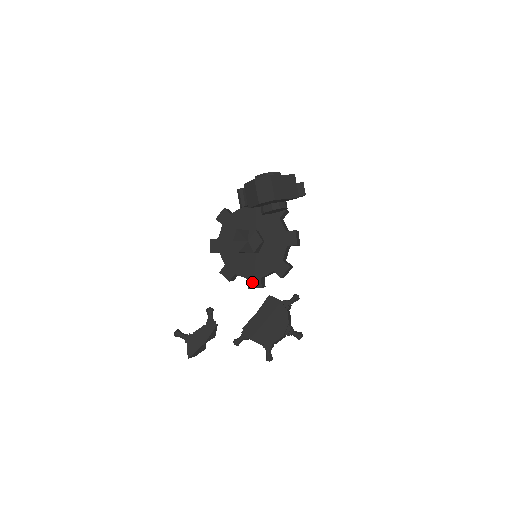
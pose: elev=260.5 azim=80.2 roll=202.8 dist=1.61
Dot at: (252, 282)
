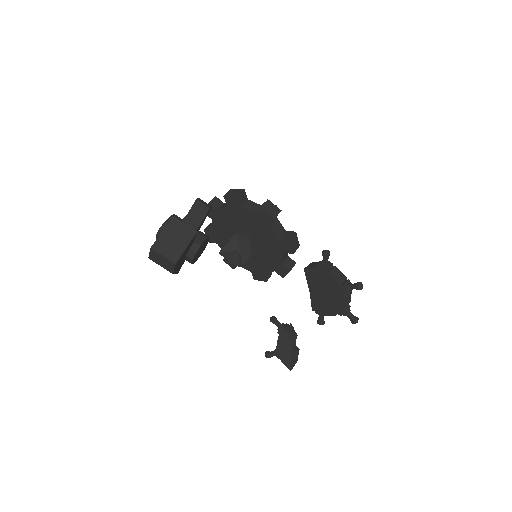
Dot at: (280, 272)
